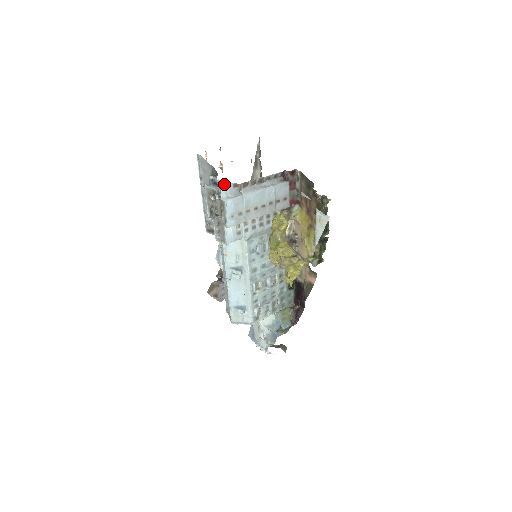
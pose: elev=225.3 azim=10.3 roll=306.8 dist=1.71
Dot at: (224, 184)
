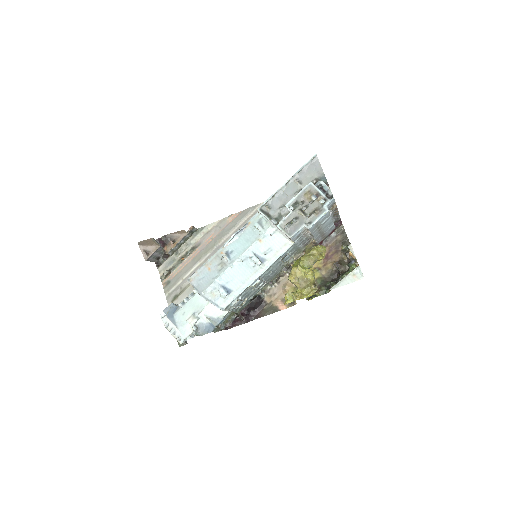
Dot at: (332, 197)
